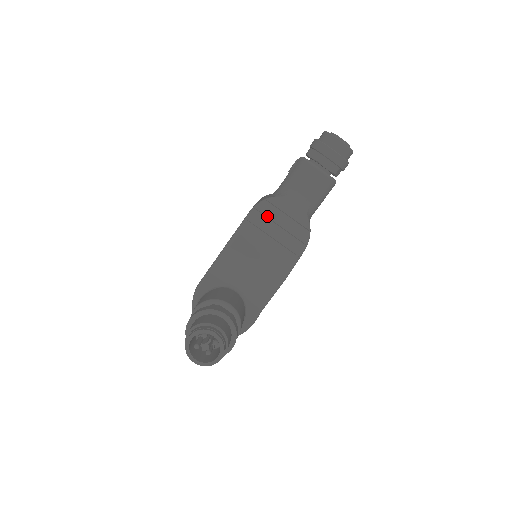
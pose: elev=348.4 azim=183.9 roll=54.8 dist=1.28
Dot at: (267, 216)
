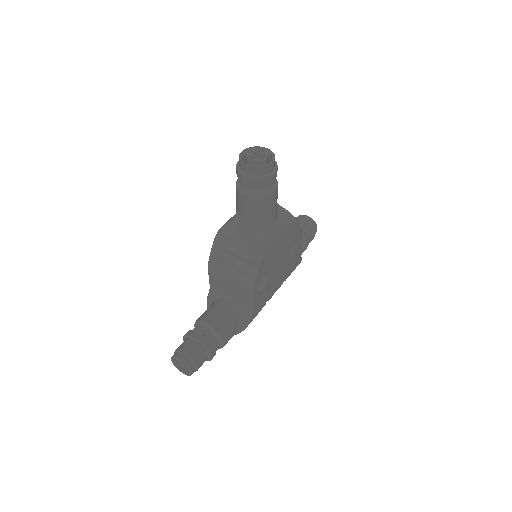
Dot at: (224, 243)
